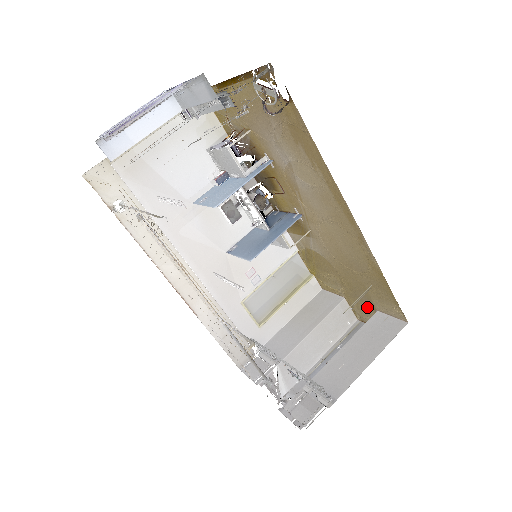
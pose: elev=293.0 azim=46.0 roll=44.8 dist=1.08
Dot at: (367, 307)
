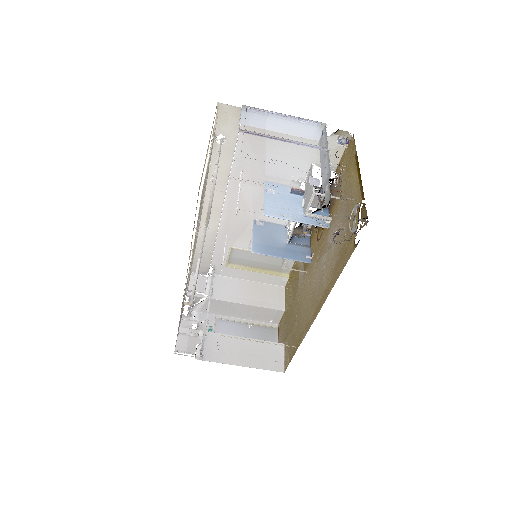
Dot at: (284, 334)
